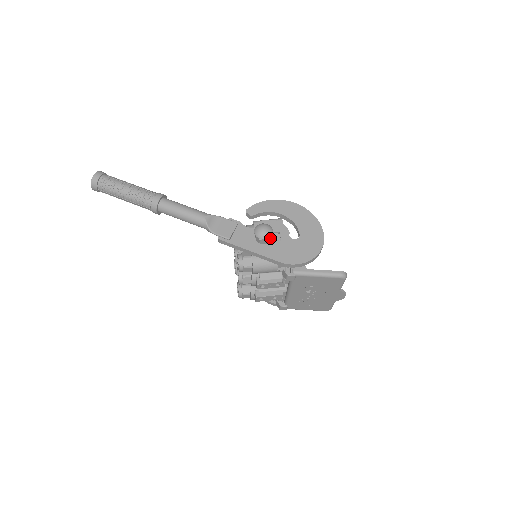
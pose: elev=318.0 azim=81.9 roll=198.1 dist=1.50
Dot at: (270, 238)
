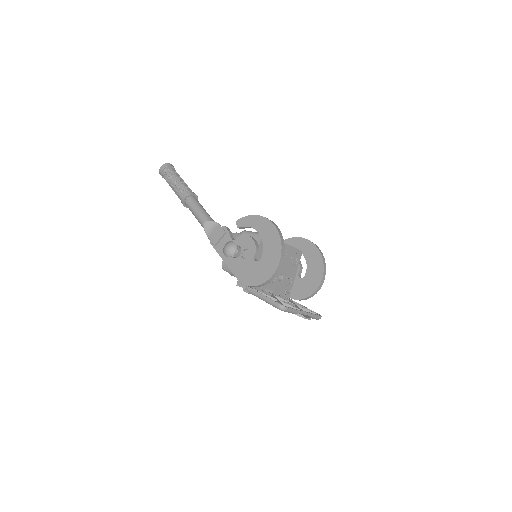
Dot at: (240, 254)
